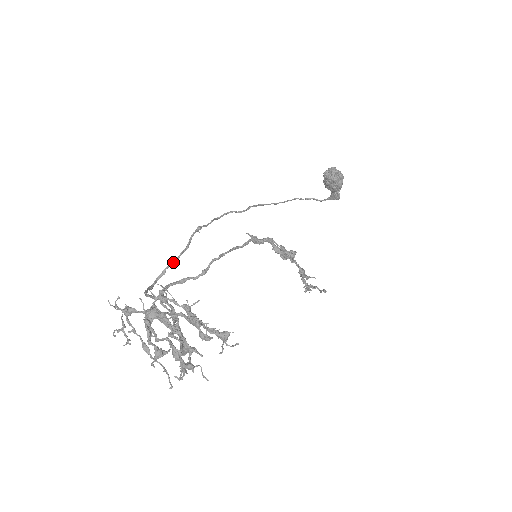
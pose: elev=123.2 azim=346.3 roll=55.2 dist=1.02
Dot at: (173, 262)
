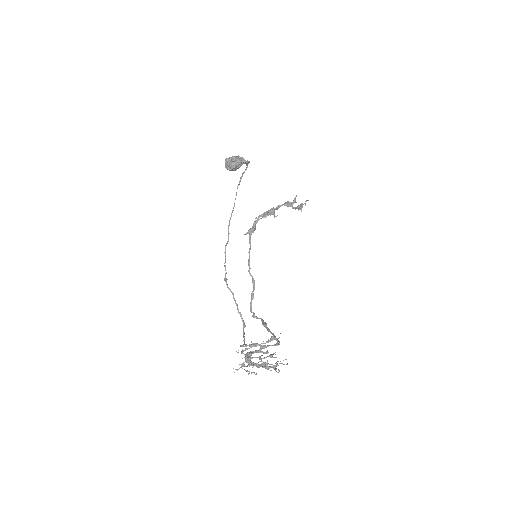
Dot at: (237, 307)
